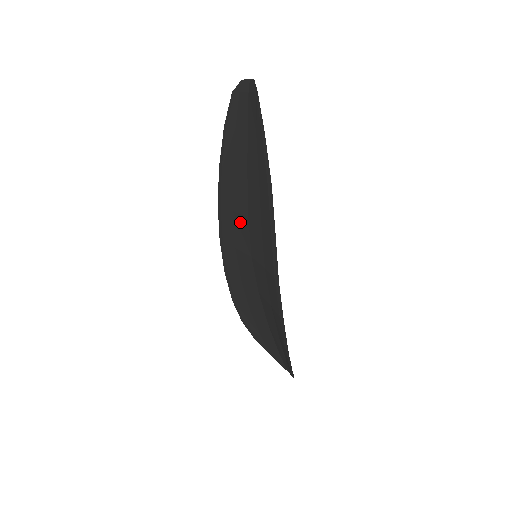
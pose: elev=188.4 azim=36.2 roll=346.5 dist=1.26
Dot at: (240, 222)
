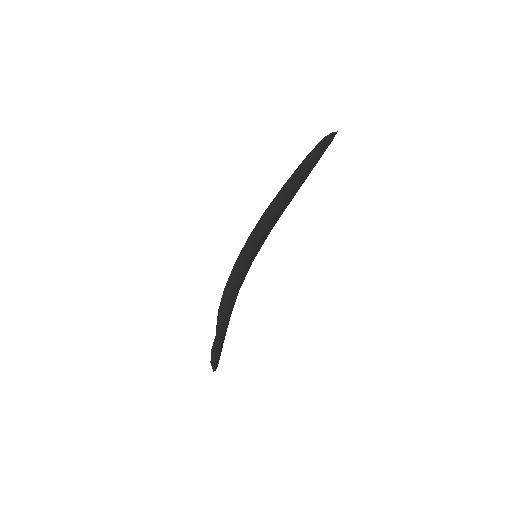
Dot at: (265, 226)
